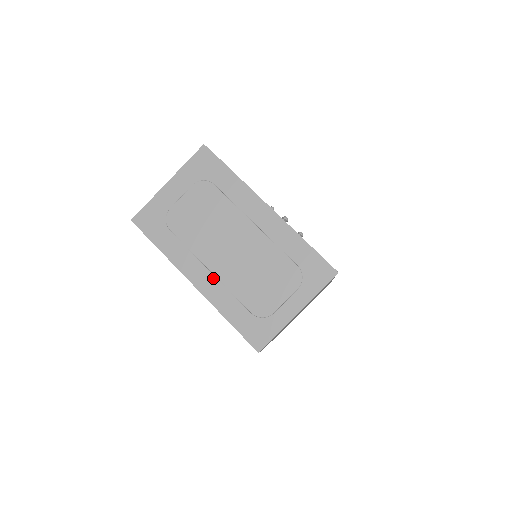
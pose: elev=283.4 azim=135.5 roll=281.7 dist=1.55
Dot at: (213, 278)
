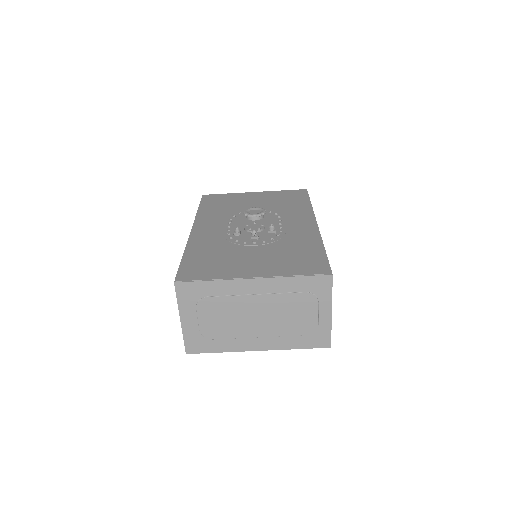
Dot at: (265, 339)
